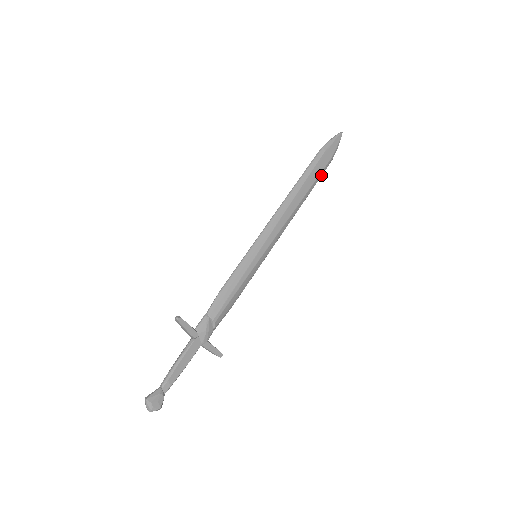
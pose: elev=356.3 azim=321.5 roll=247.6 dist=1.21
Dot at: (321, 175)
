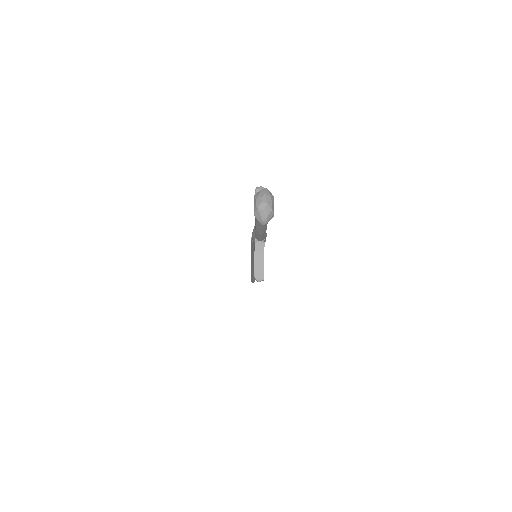
Dot at: (254, 280)
